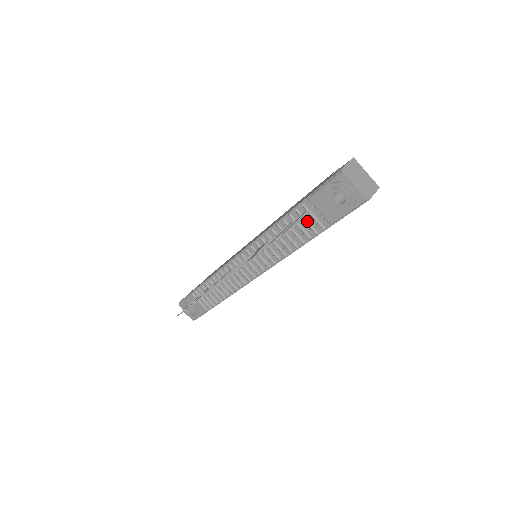
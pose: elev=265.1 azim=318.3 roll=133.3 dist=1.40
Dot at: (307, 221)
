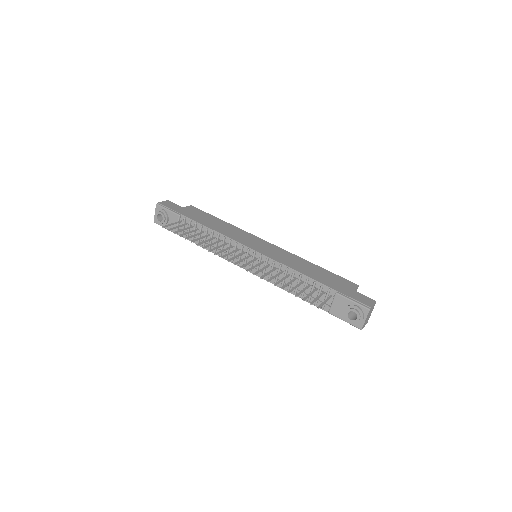
Dot at: occluded
